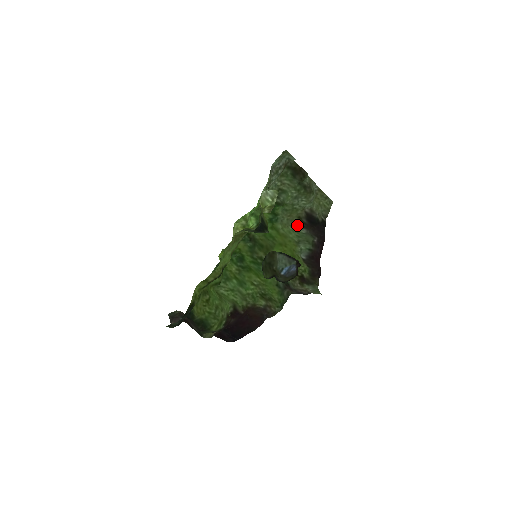
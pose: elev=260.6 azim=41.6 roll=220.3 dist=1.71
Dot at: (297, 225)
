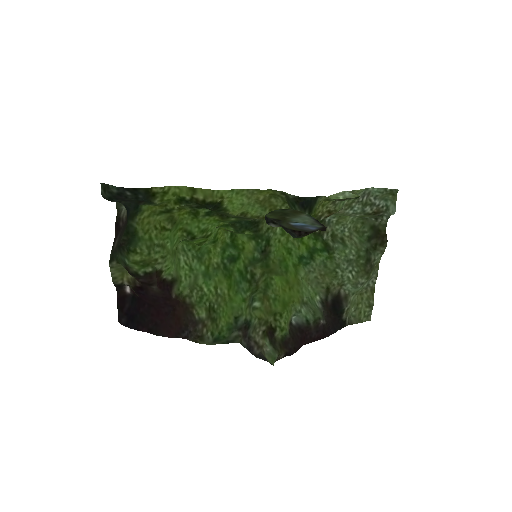
Dot at: (318, 294)
